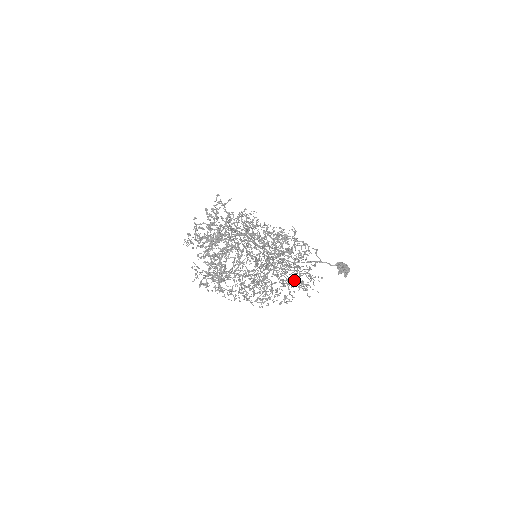
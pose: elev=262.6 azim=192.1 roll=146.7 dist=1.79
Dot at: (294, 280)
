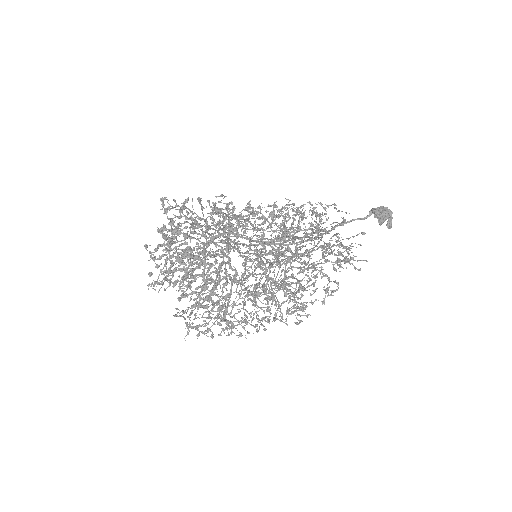
Dot at: (326, 250)
